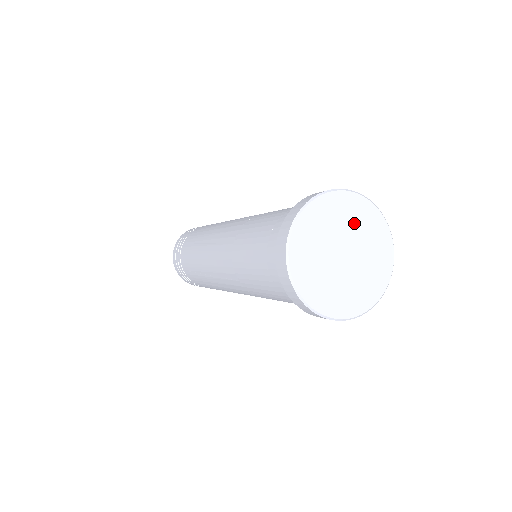
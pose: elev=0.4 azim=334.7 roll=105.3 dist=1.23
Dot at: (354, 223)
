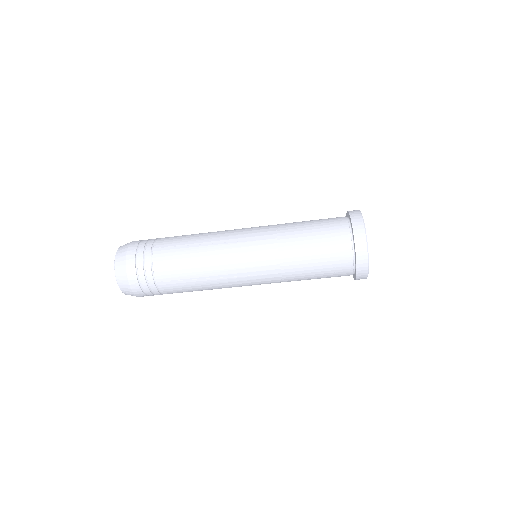
Dot at: occluded
